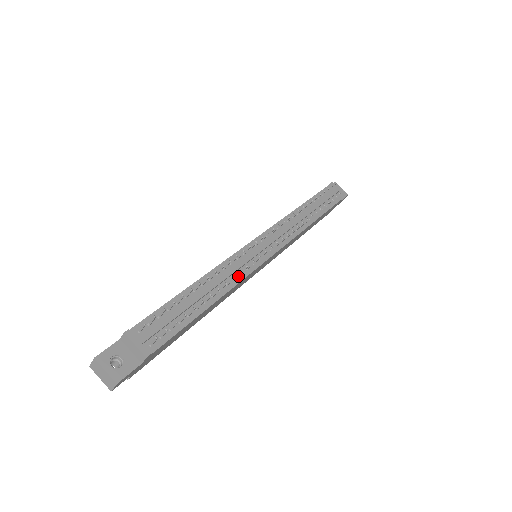
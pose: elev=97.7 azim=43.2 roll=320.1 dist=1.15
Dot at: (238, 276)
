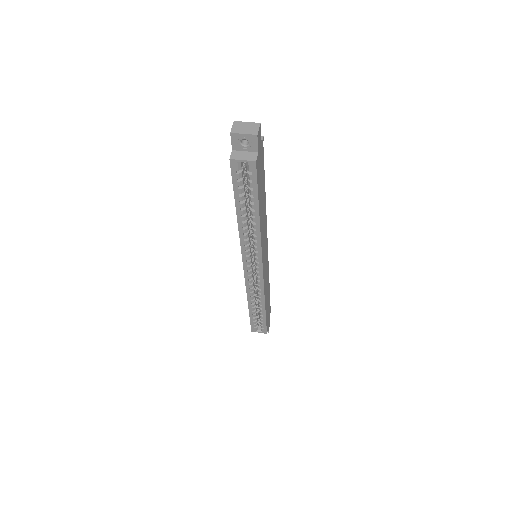
Dot at: occluded
